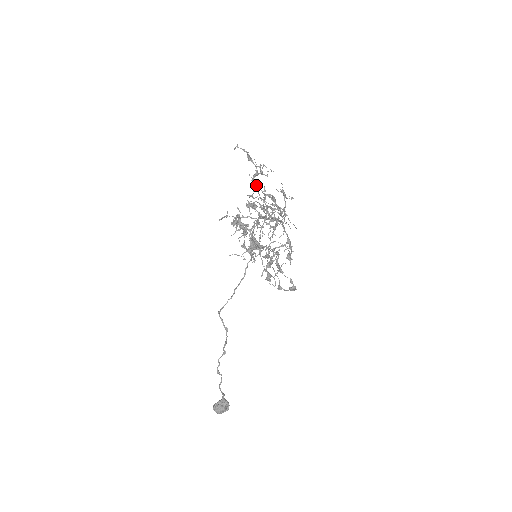
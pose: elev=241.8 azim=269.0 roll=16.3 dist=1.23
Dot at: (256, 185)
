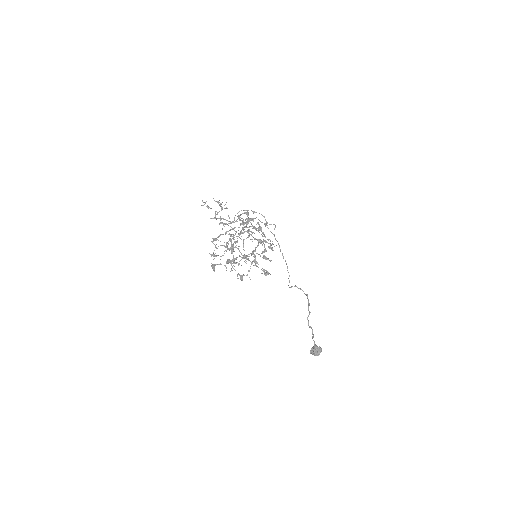
Dot at: occluded
